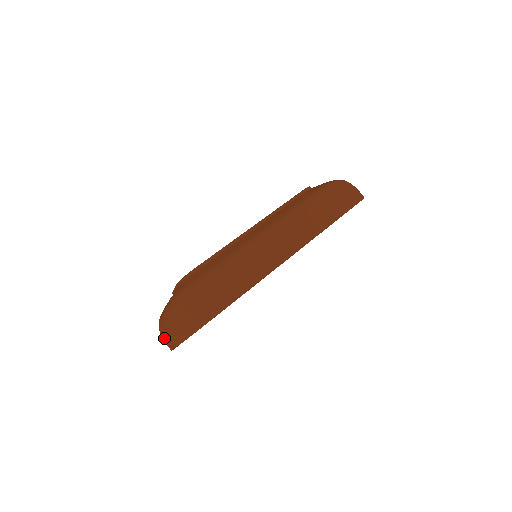
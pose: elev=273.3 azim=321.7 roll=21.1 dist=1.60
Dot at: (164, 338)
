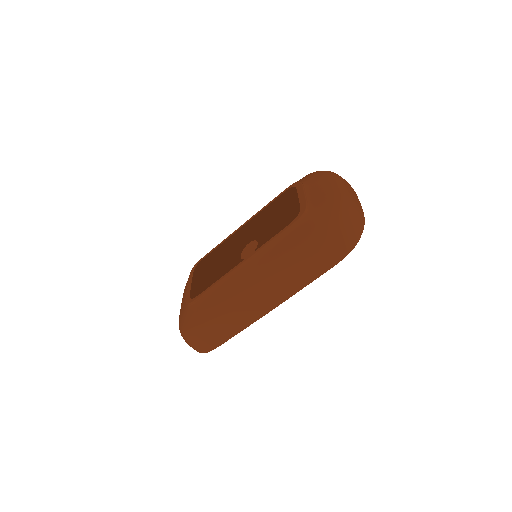
Dot at: occluded
